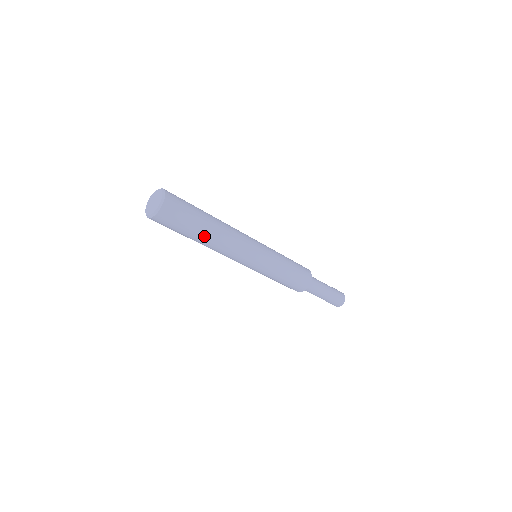
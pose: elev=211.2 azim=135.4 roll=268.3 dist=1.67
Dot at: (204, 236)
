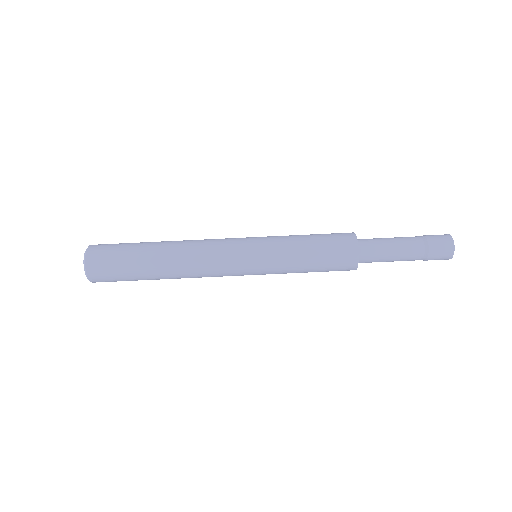
Dot at: (157, 243)
